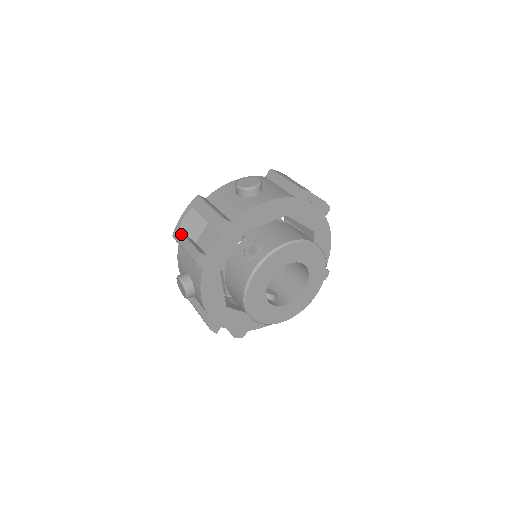
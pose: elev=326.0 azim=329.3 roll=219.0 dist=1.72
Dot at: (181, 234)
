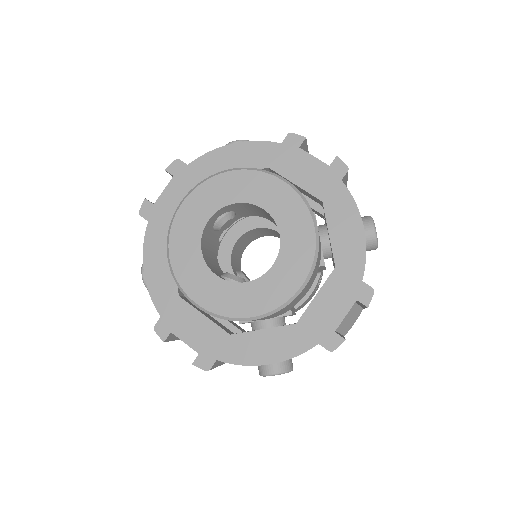
Dot at: occluded
